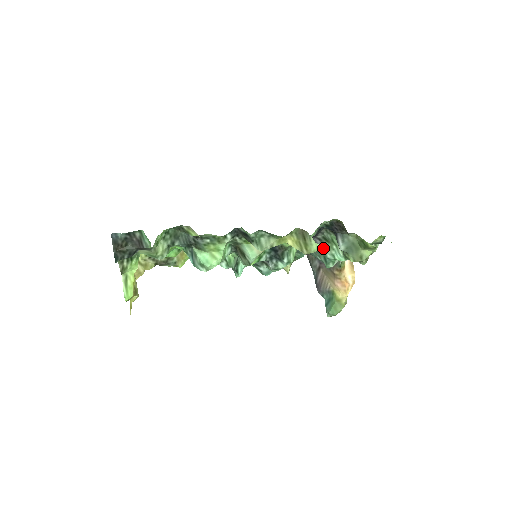
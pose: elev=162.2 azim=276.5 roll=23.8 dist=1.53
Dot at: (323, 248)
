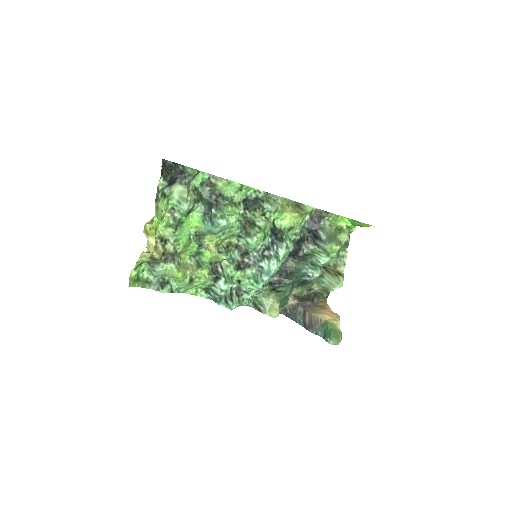
Dot at: (307, 258)
